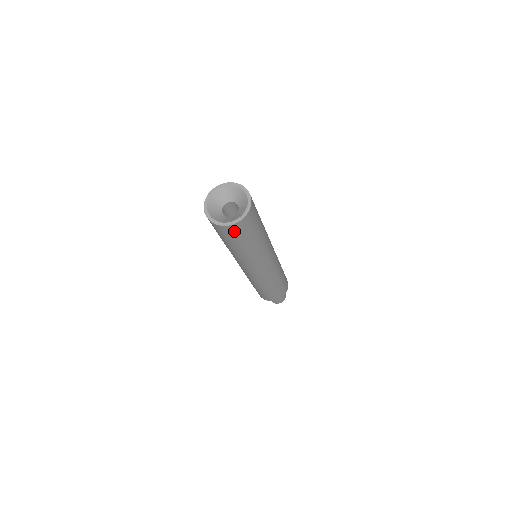
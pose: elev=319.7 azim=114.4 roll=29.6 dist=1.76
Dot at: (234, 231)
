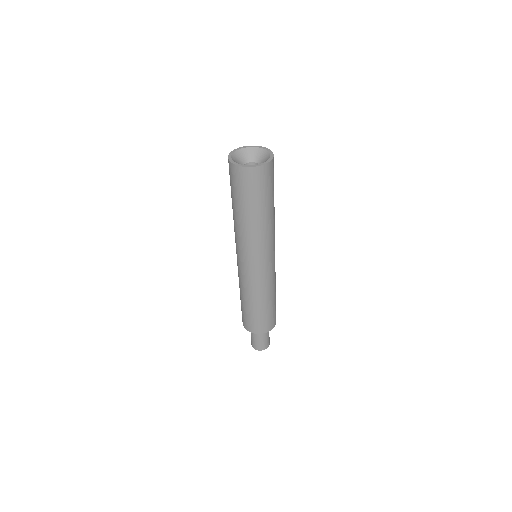
Dot at: (266, 176)
